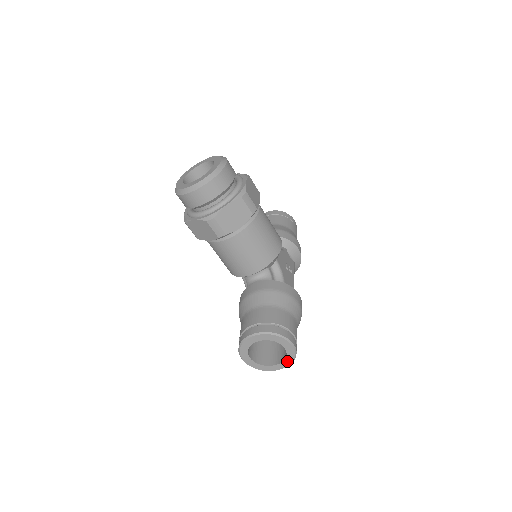
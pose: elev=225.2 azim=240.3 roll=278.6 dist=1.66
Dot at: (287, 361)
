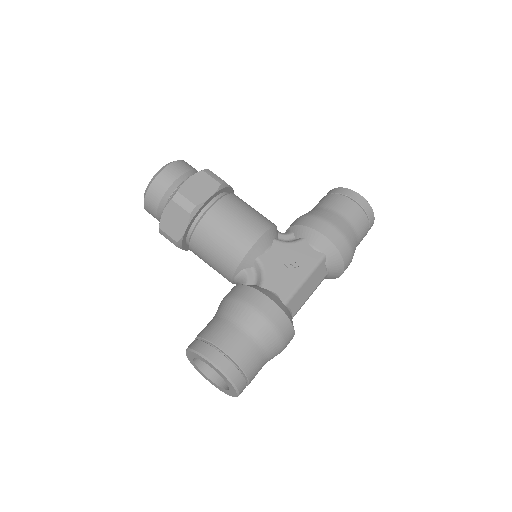
Dot at: (230, 386)
